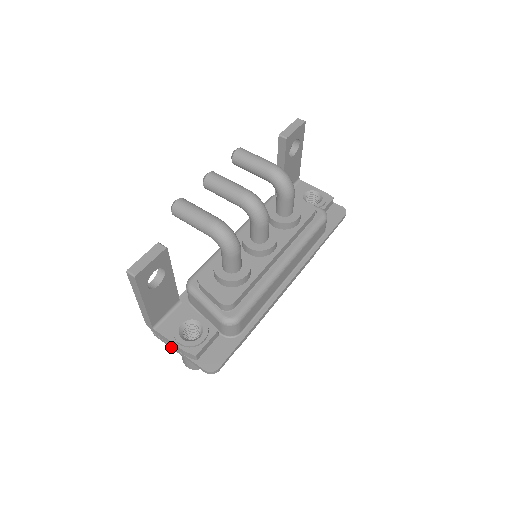
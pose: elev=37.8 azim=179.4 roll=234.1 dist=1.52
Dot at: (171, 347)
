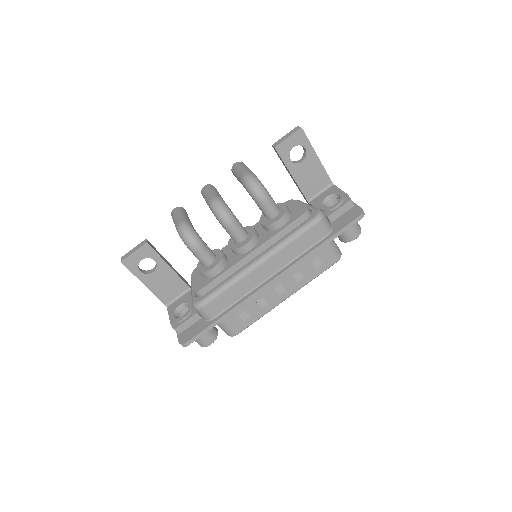
Dot at: occluded
